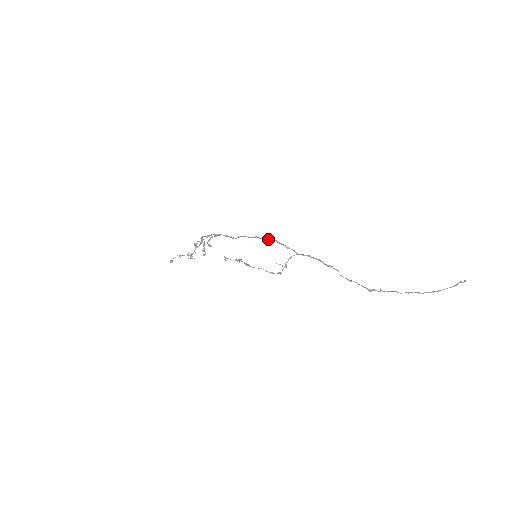
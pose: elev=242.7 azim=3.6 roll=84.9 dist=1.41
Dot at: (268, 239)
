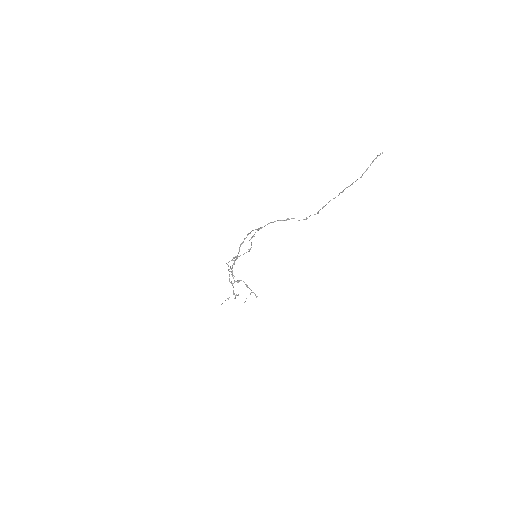
Dot at: occluded
